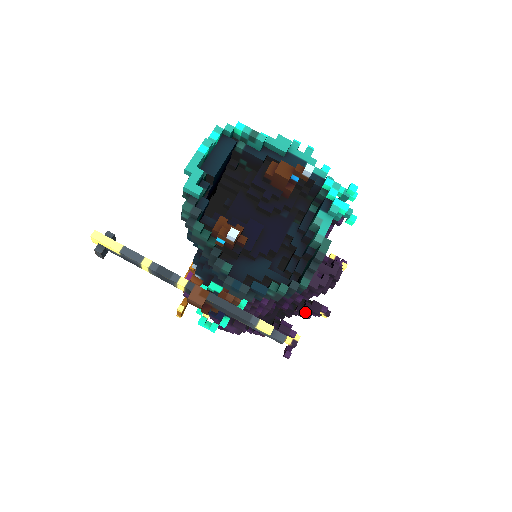
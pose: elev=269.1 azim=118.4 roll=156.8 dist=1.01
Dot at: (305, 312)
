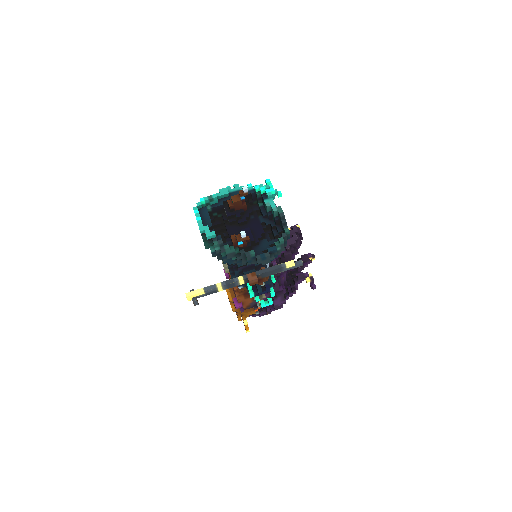
Dot at: (303, 265)
